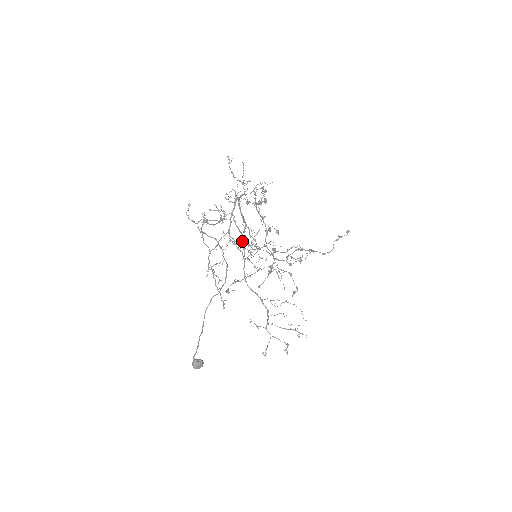
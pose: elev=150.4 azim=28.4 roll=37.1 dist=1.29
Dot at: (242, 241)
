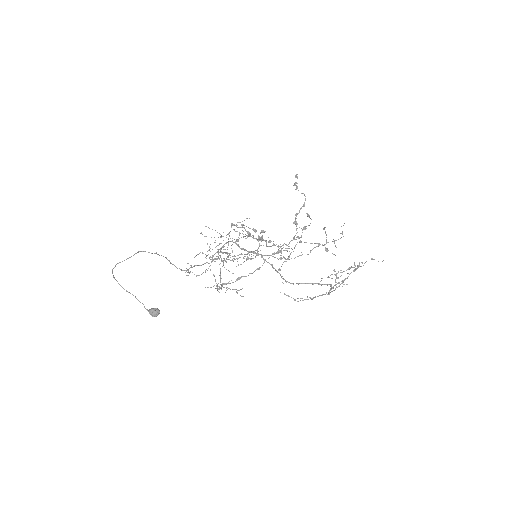
Dot at: (232, 256)
